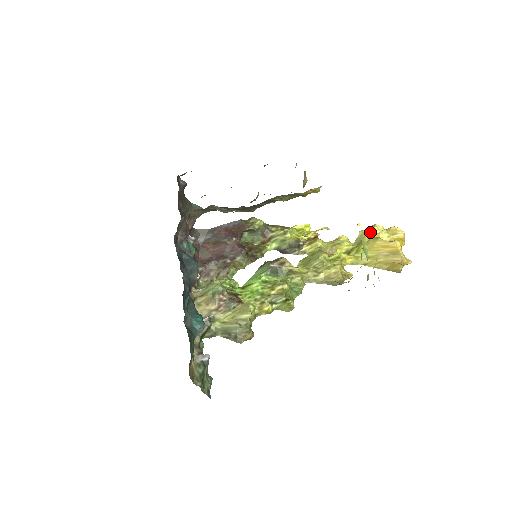
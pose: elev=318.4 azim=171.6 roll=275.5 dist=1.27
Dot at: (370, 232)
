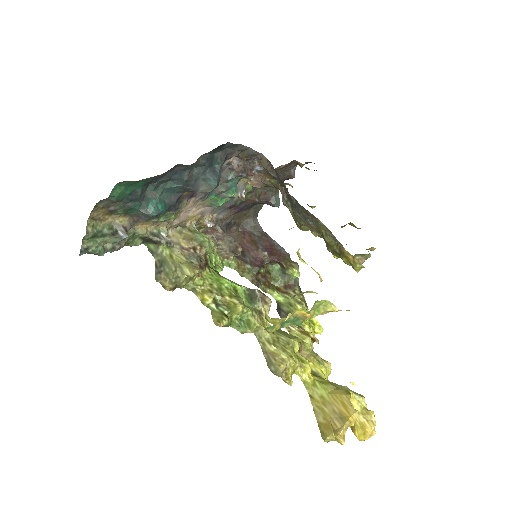
Dot at: occluded
